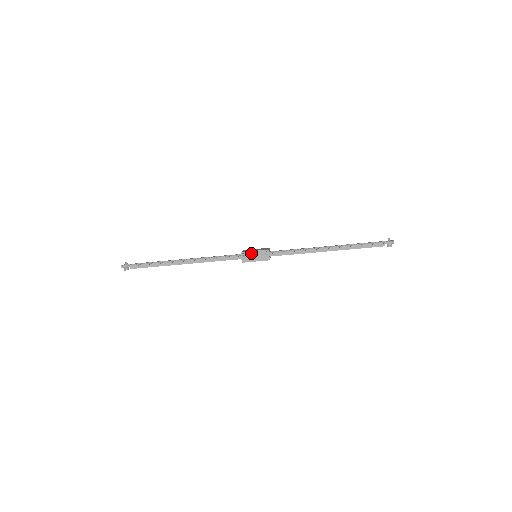
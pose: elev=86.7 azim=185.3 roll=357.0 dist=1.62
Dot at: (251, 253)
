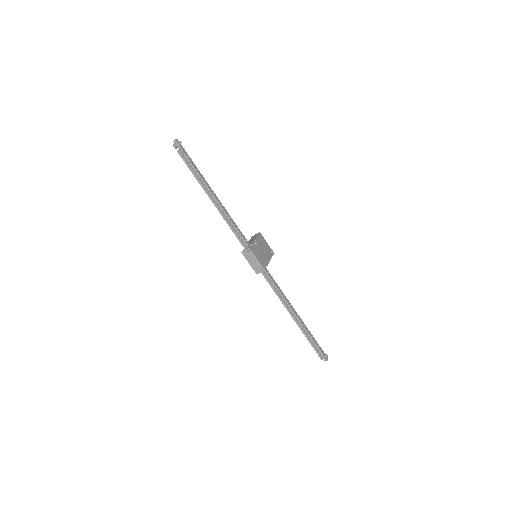
Dot at: (254, 257)
